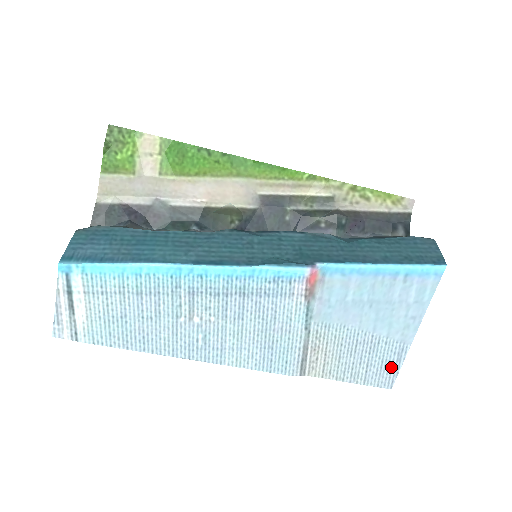
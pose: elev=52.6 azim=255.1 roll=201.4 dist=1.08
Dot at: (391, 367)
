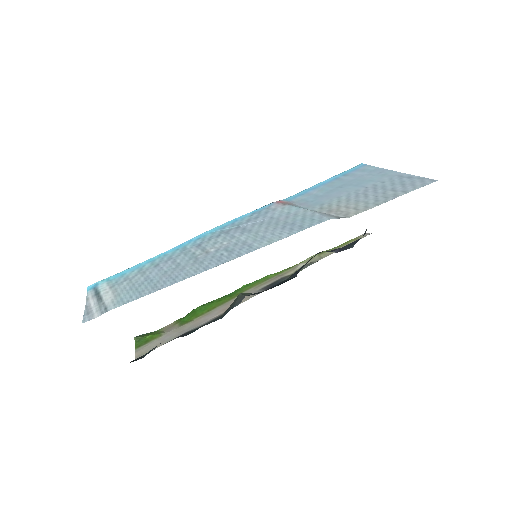
Dot at: (411, 181)
